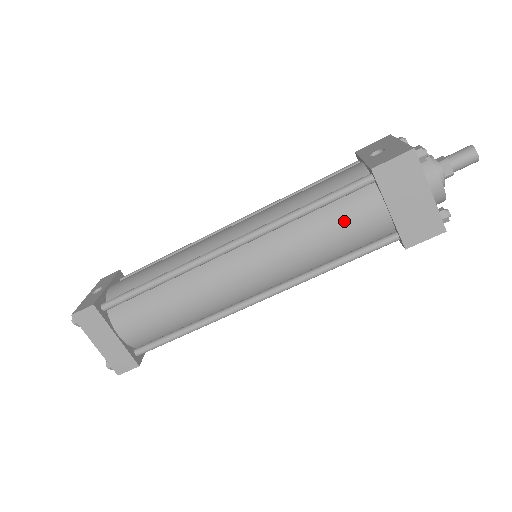
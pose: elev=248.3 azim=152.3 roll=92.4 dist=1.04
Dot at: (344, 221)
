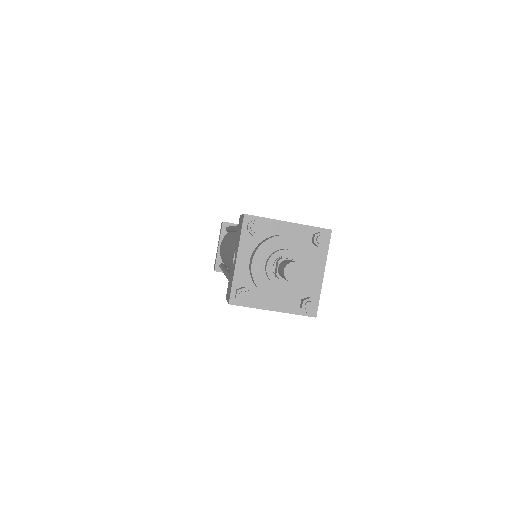
Dot at: occluded
